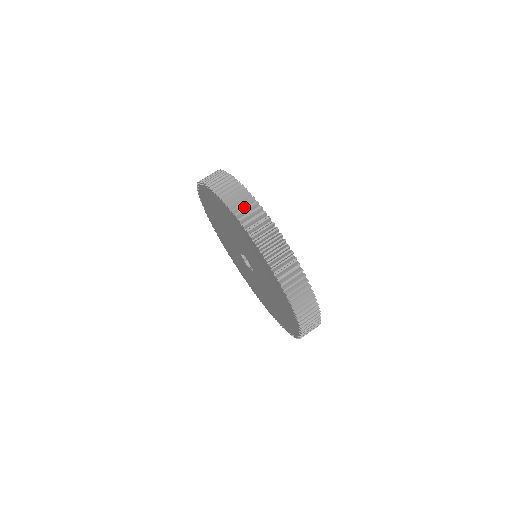
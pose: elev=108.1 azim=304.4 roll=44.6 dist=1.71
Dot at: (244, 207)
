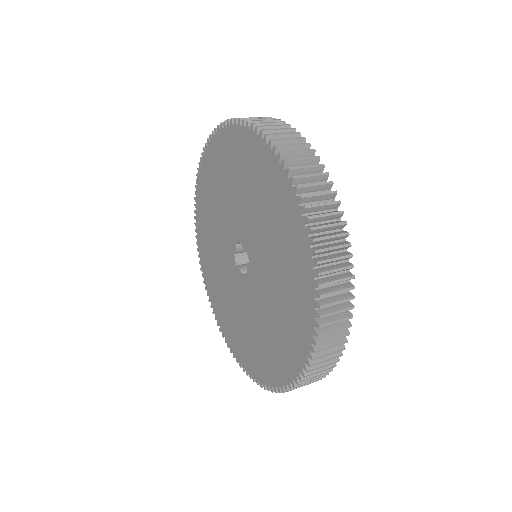
Dot at: occluded
